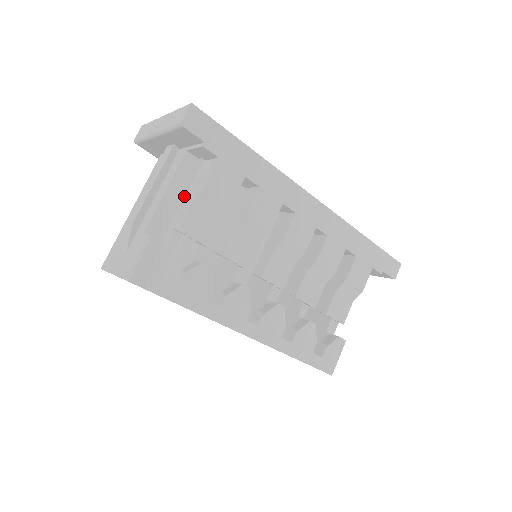
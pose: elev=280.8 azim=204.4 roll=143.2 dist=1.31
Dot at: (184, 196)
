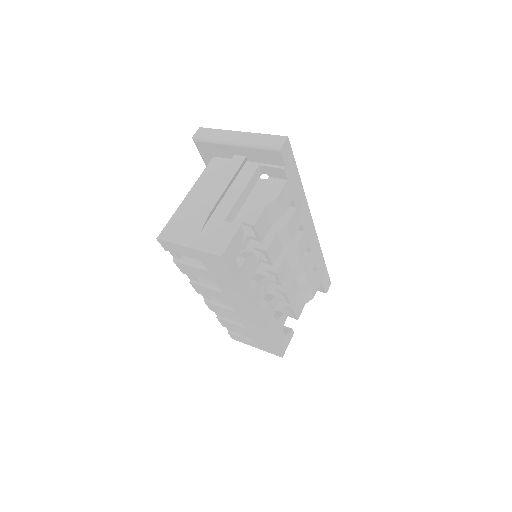
Dot at: occluded
